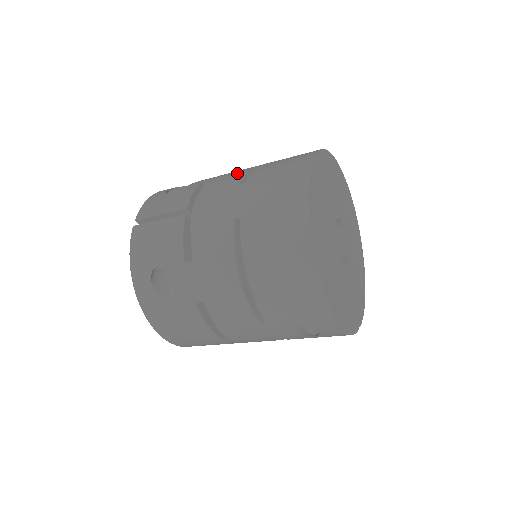
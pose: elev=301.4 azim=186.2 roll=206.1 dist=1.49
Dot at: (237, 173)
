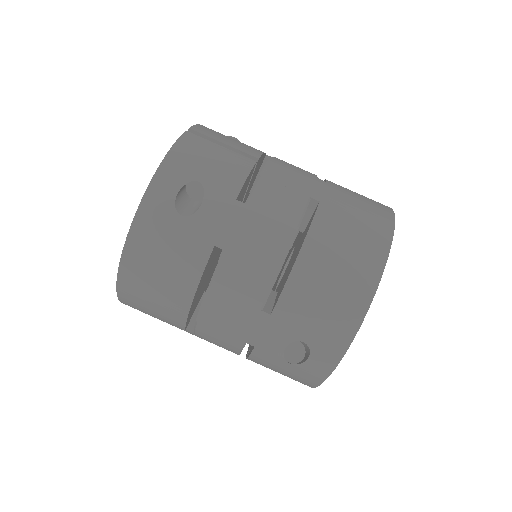
Dot at: occluded
